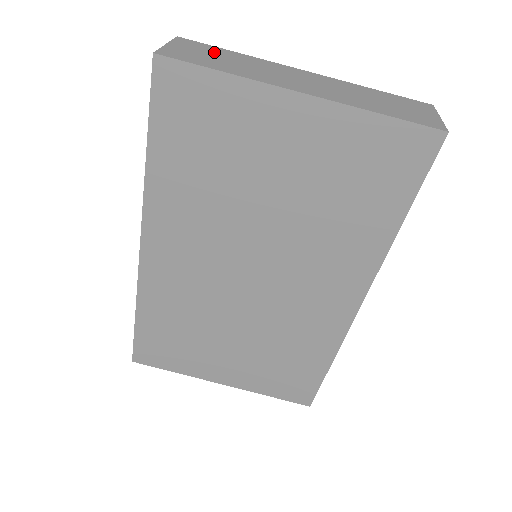
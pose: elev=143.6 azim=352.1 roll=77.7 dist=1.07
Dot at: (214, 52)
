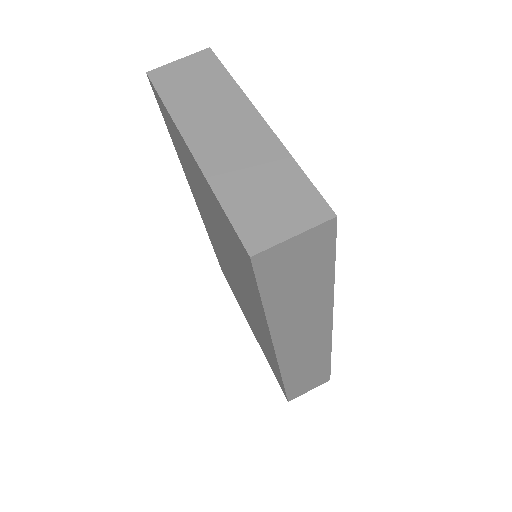
Dot at: (206, 75)
